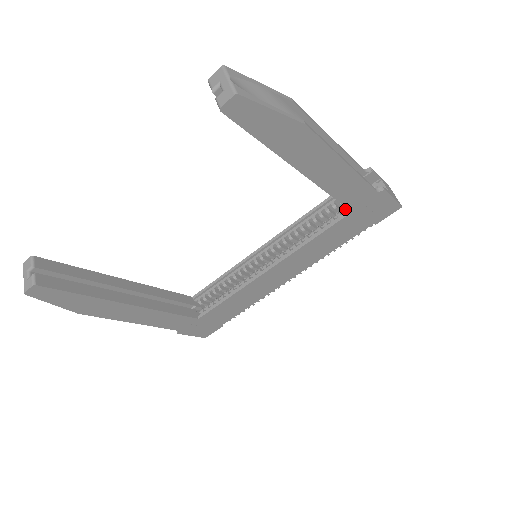
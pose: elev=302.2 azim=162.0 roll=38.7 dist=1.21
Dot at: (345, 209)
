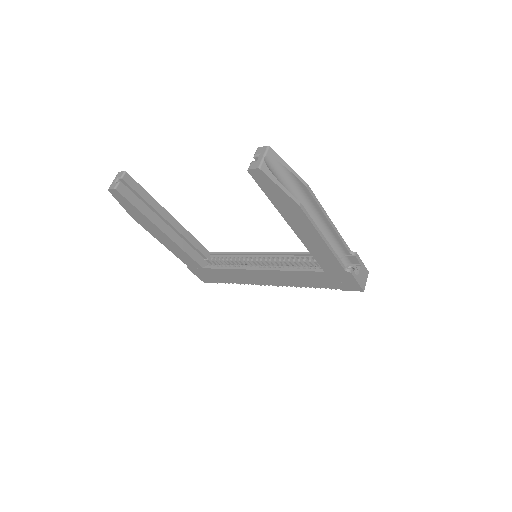
Dot at: occluded
